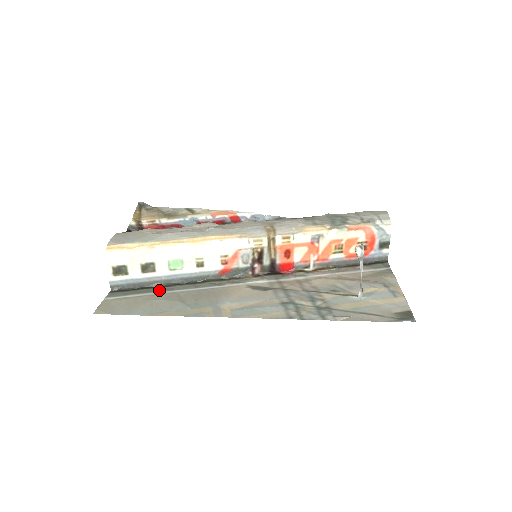
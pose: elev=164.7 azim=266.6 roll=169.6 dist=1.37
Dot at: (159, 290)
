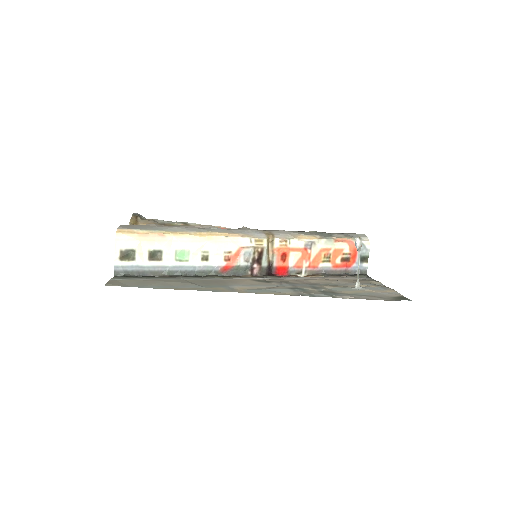
Dot at: (165, 278)
